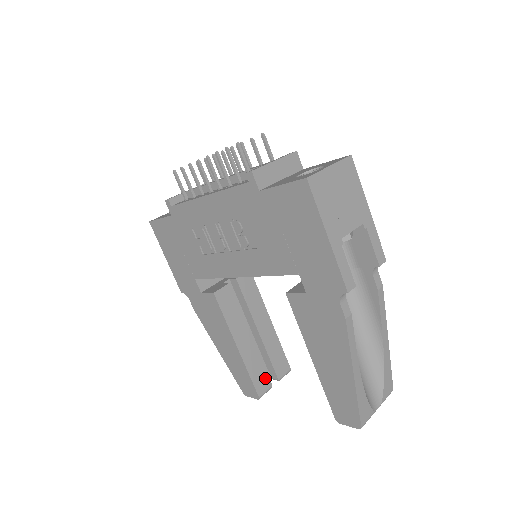
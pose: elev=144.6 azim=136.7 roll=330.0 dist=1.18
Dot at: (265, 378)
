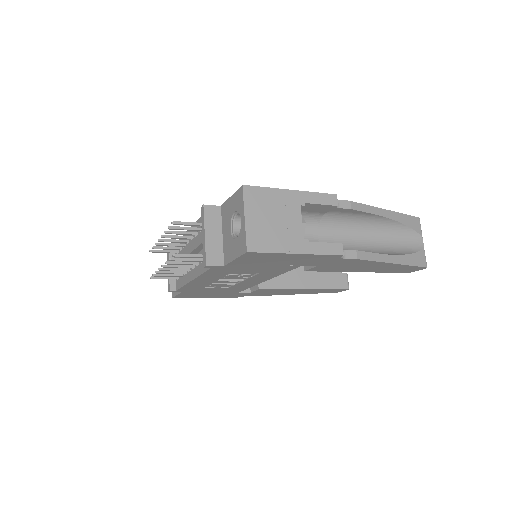
Dot at: (338, 276)
